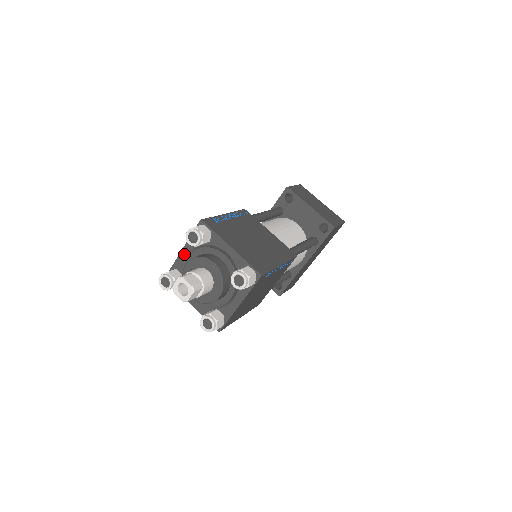
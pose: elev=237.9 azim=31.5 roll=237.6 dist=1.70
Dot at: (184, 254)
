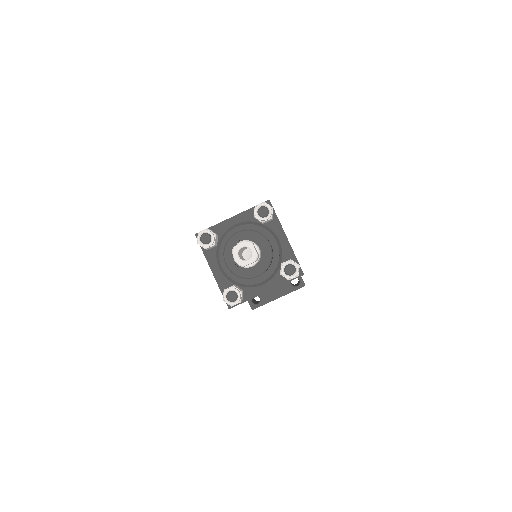
Dot at: (216, 271)
